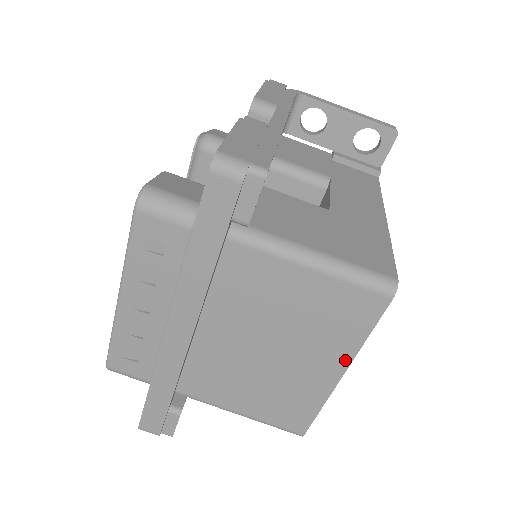
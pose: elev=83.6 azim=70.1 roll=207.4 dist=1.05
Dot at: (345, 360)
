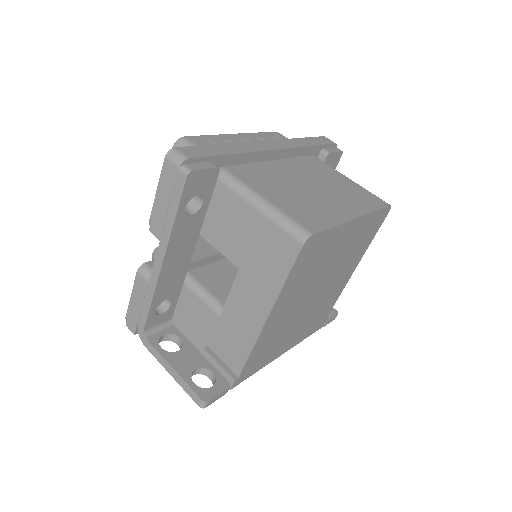
Dot at: (360, 212)
